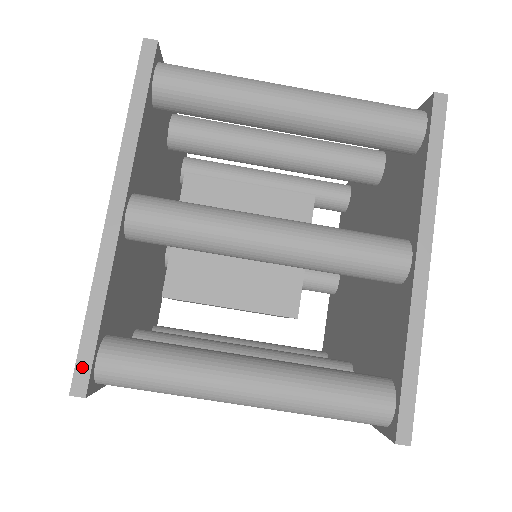
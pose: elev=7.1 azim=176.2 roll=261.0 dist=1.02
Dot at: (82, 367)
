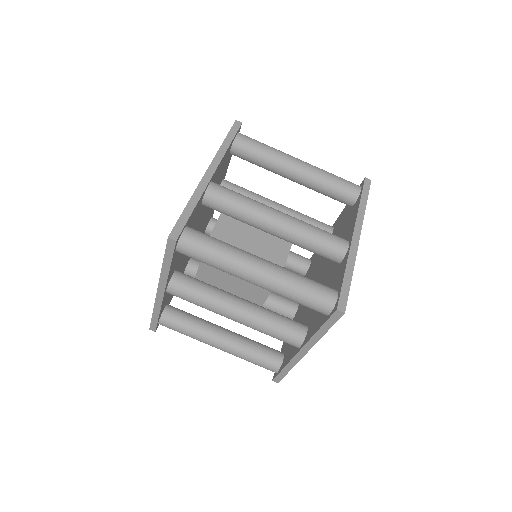
Dot at: (153, 325)
